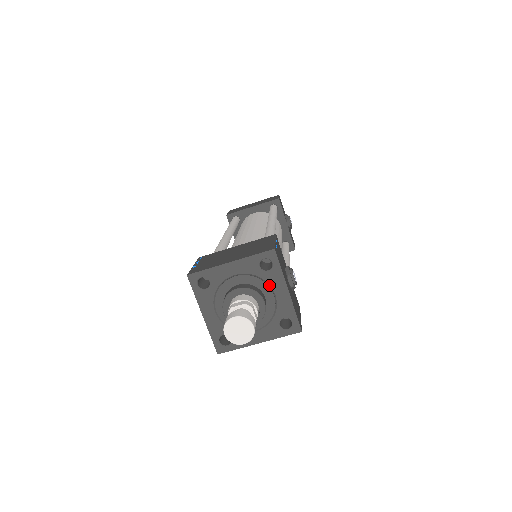
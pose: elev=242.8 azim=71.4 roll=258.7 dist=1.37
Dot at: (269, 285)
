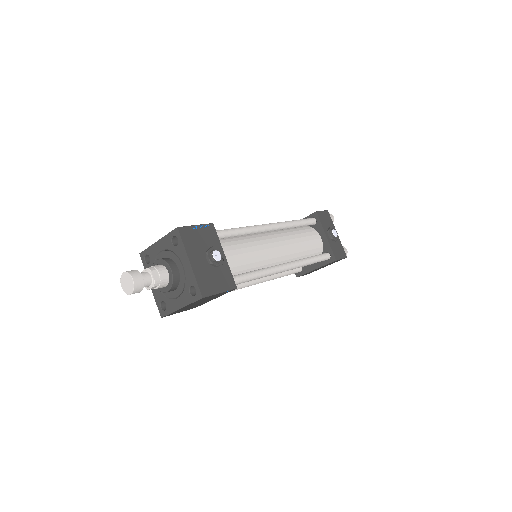
Dot at: (179, 258)
